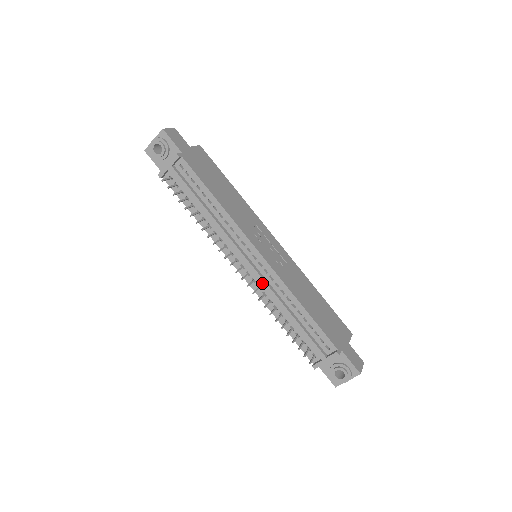
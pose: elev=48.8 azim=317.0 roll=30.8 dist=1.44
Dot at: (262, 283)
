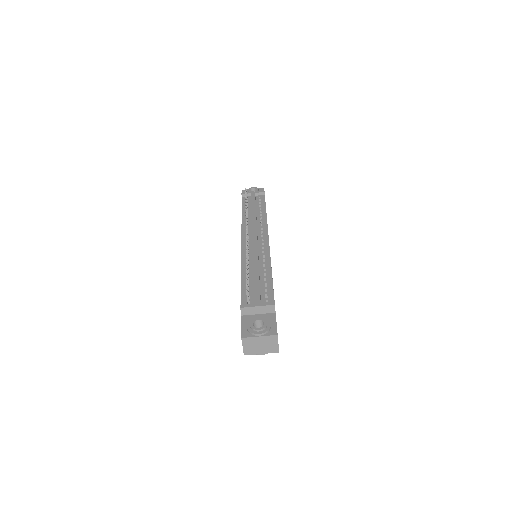
Dot at: (255, 249)
